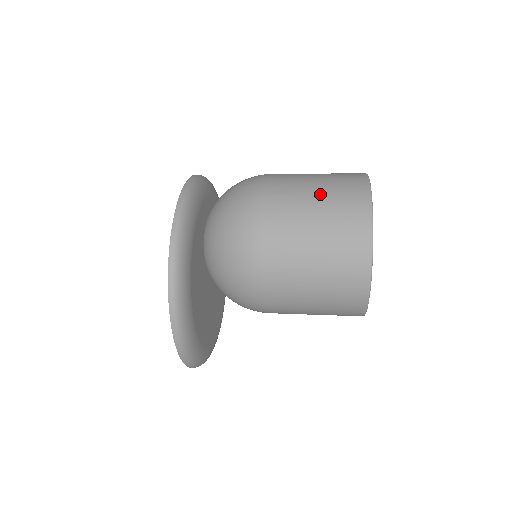
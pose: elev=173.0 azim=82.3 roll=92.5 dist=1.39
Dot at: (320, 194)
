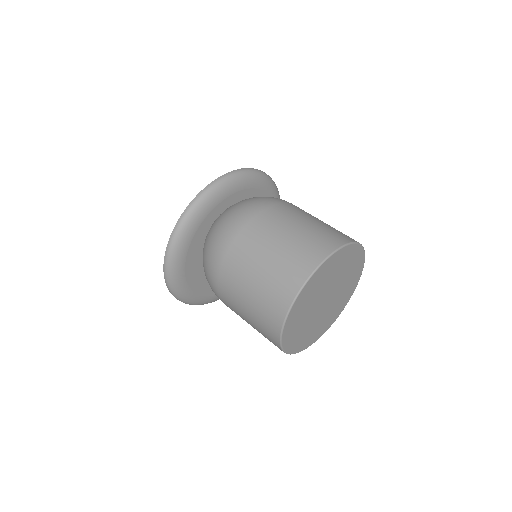
Dot at: (254, 289)
